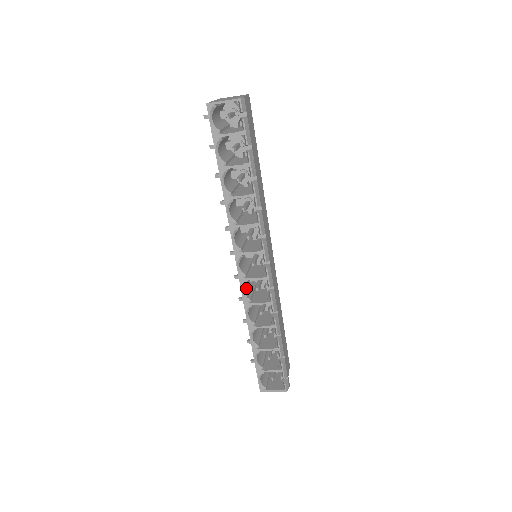
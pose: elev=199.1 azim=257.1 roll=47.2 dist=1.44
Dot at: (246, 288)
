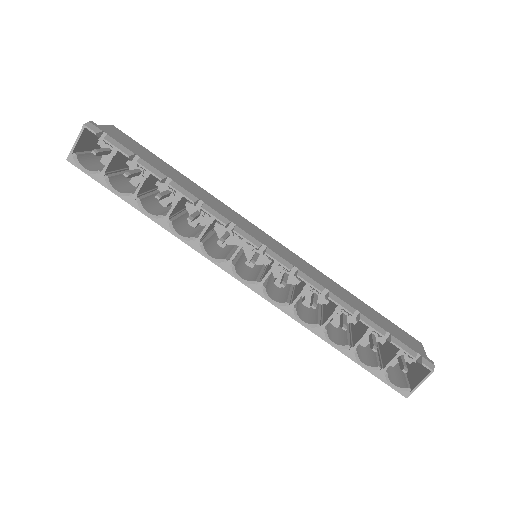
Dot at: (276, 296)
